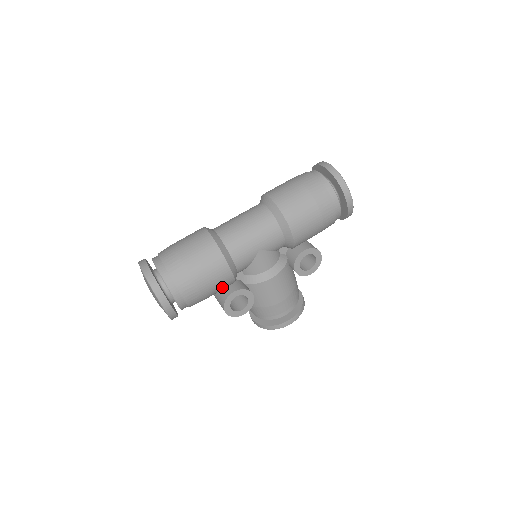
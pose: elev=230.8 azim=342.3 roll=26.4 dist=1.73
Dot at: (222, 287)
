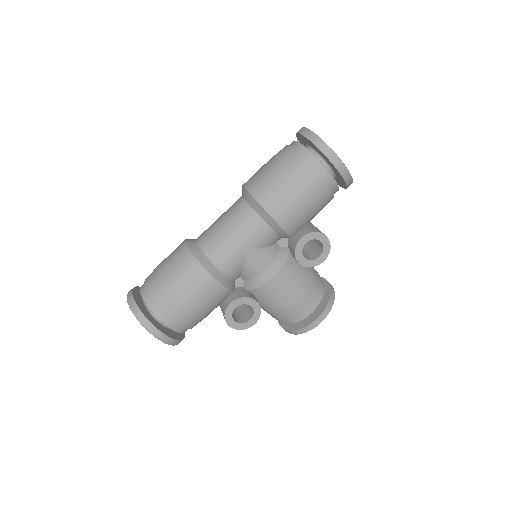
Dot at: (216, 300)
